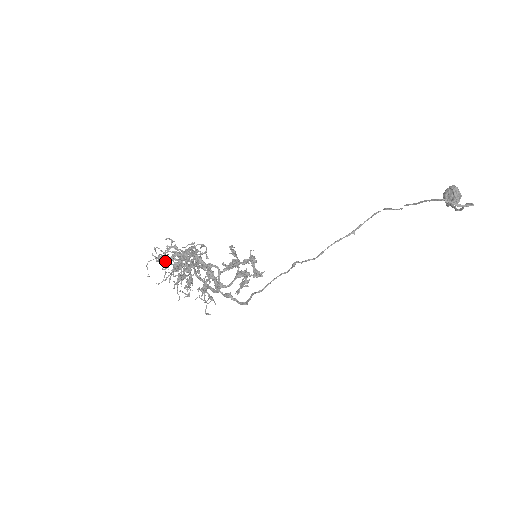
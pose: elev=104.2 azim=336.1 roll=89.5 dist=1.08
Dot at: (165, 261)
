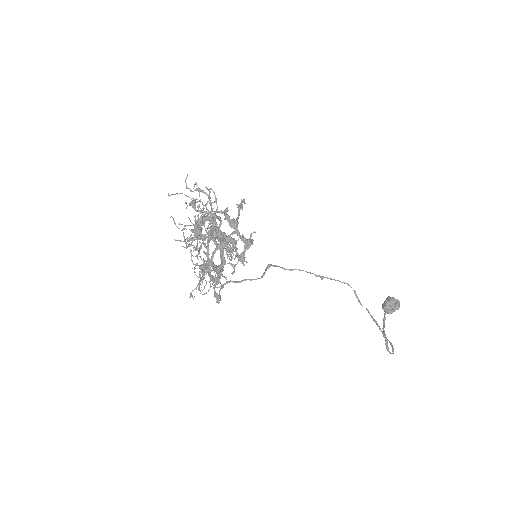
Dot at: (199, 231)
